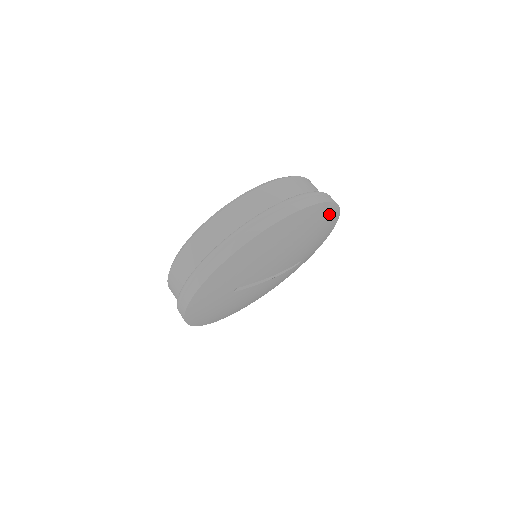
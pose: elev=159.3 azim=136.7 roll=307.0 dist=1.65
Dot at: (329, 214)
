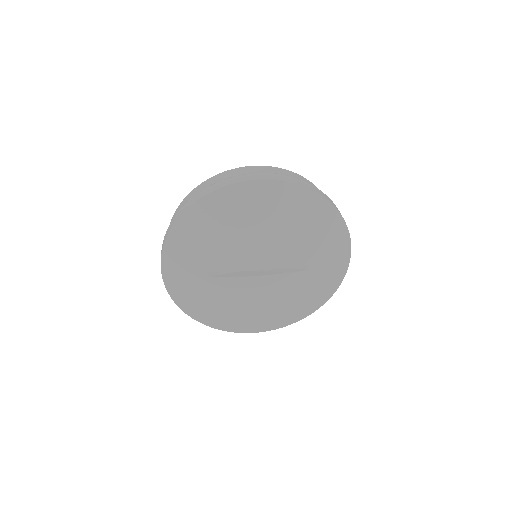
Dot at: (303, 200)
